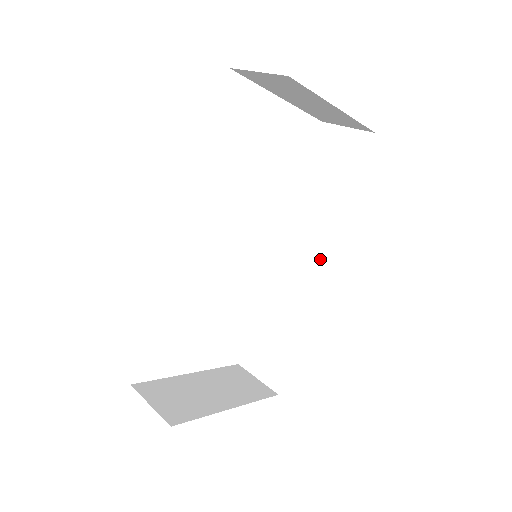
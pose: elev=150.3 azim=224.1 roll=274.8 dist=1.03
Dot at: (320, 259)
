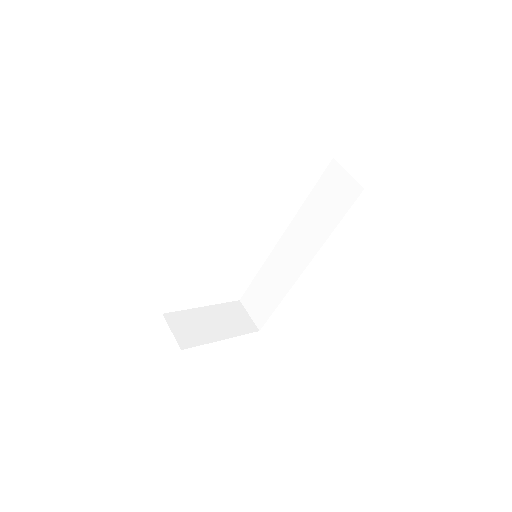
Dot at: (305, 259)
